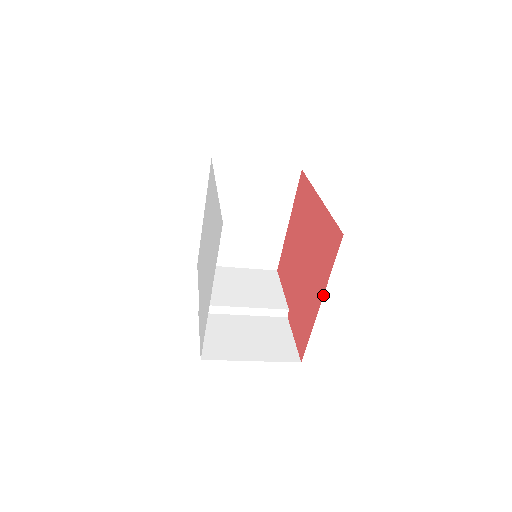
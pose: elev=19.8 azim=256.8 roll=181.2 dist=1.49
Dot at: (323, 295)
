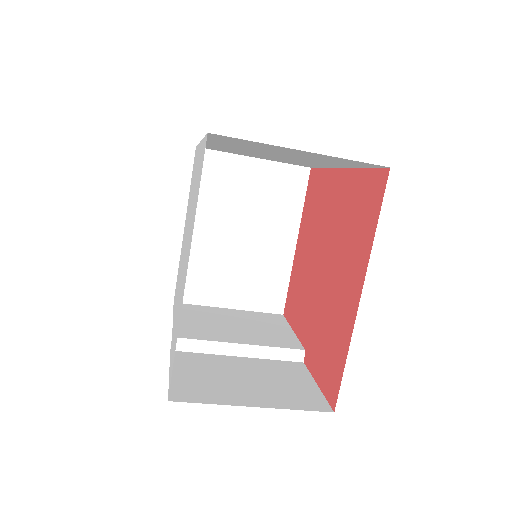
Dot at: (364, 279)
